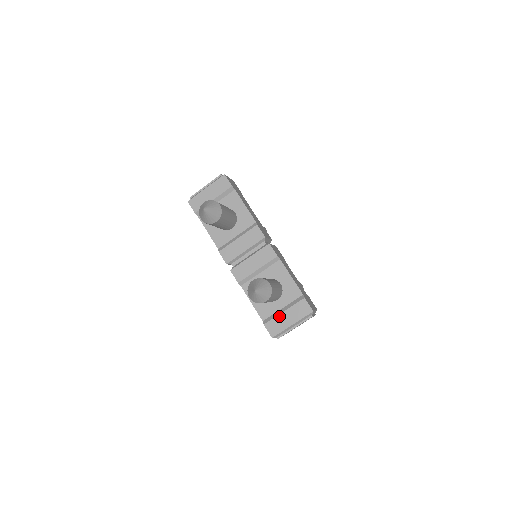
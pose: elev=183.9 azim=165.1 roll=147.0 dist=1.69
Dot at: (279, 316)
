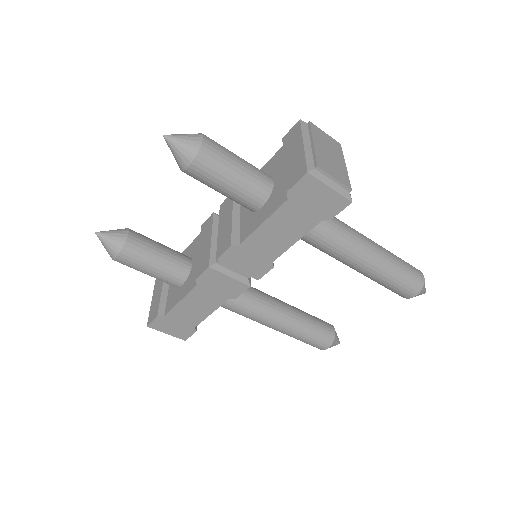
Dot at: (286, 169)
